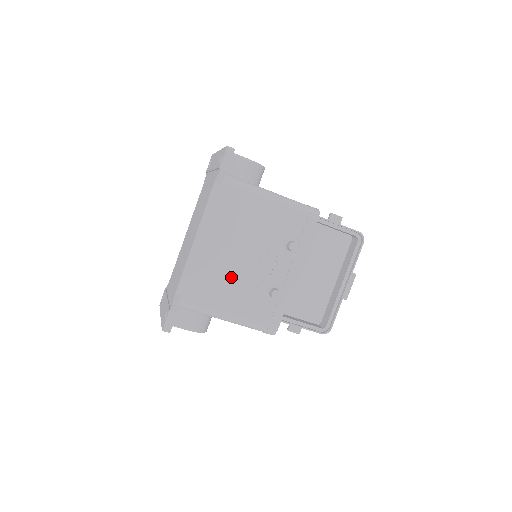
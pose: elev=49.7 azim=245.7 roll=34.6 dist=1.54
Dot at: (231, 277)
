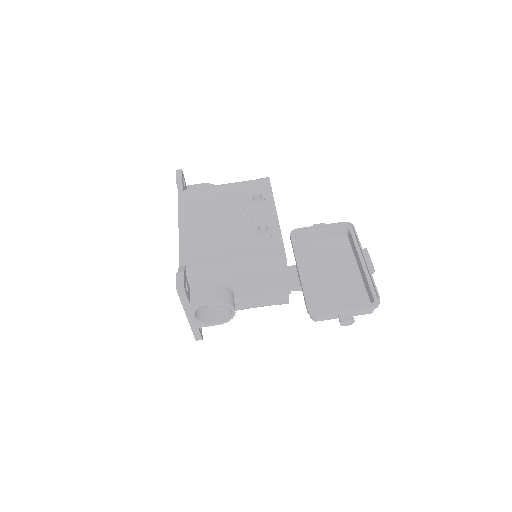
Dot at: (221, 238)
